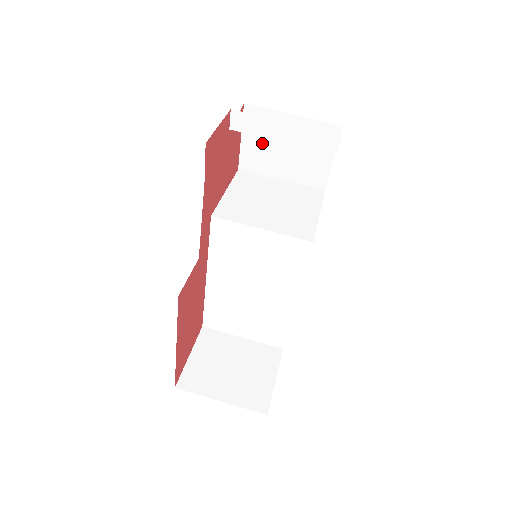
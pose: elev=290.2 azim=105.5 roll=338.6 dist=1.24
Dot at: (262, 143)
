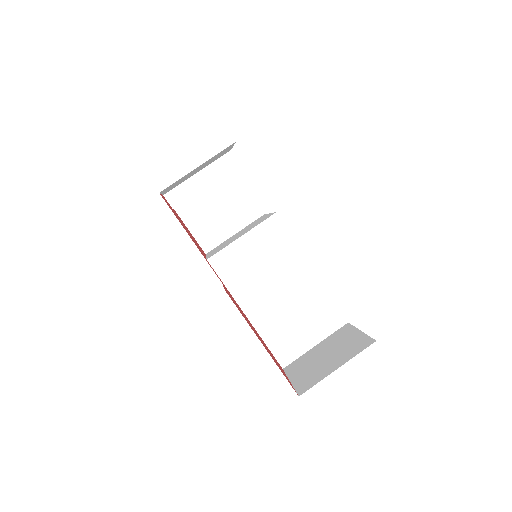
Dot at: (203, 221)
